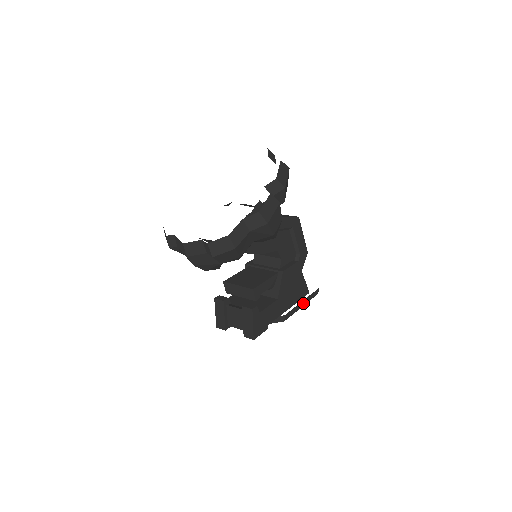
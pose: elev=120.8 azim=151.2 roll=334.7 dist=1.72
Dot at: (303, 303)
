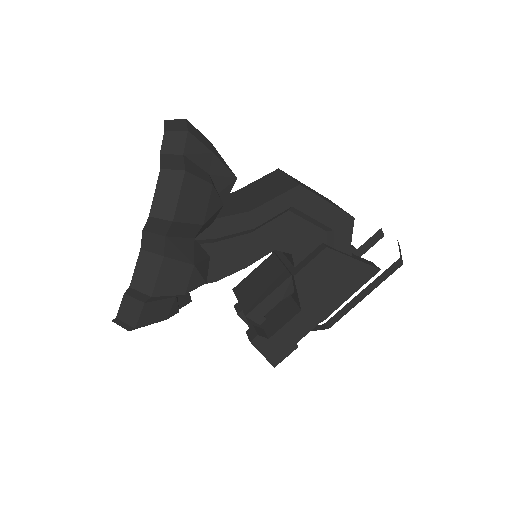
Dot at: (365, 292)
